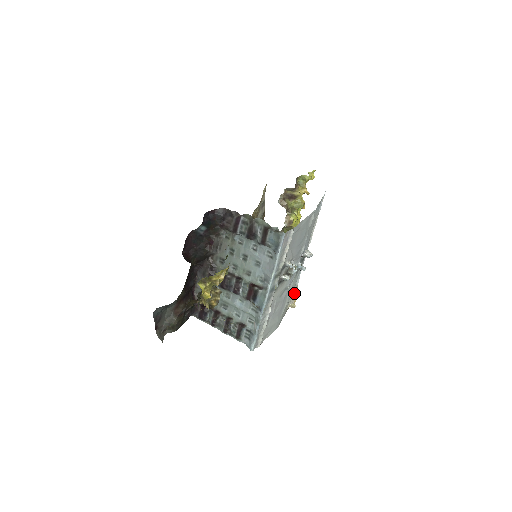
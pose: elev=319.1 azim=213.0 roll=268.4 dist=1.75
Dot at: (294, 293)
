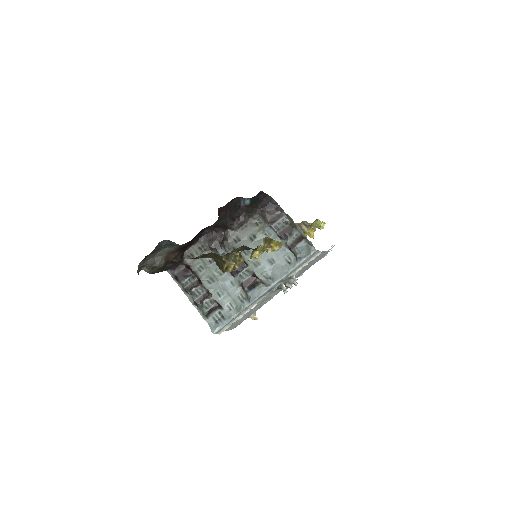
Dot at: occluded
